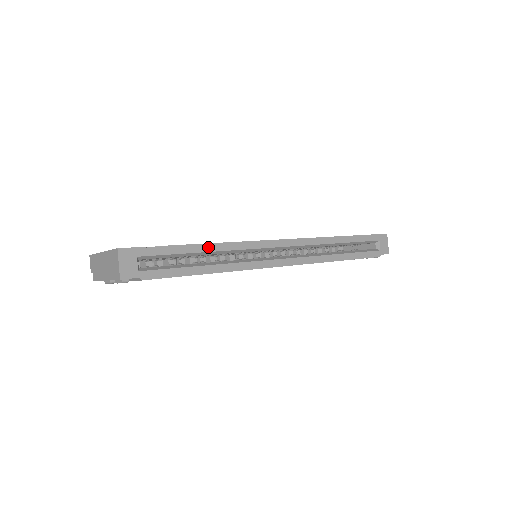
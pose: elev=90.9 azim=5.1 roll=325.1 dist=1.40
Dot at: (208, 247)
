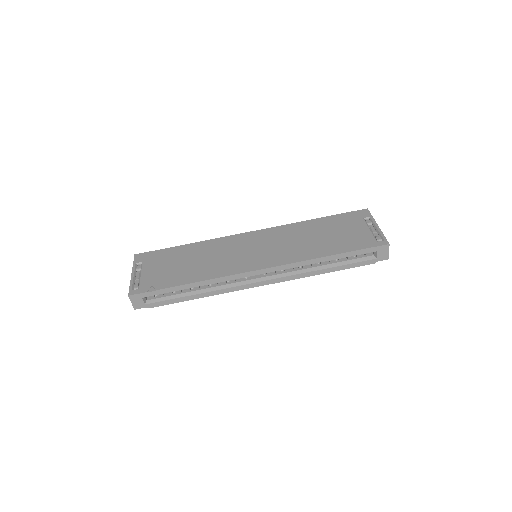
Dot at: (193, 285)
